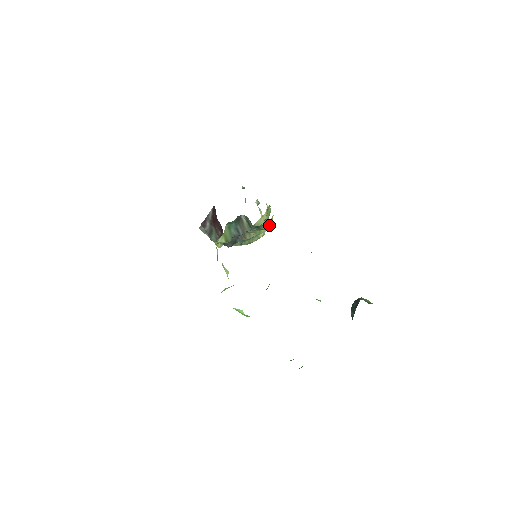
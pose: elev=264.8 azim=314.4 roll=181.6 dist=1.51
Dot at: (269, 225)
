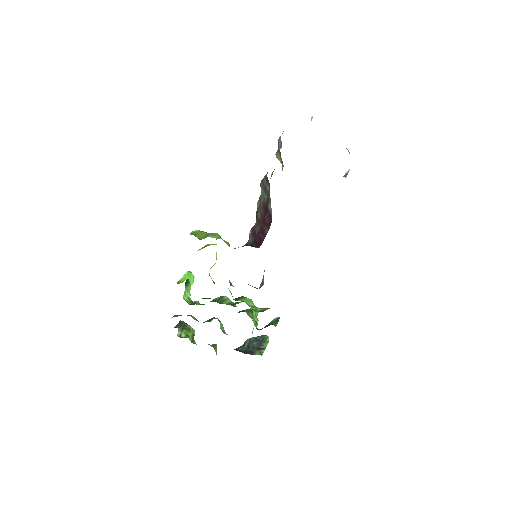
Dot at: occluded
